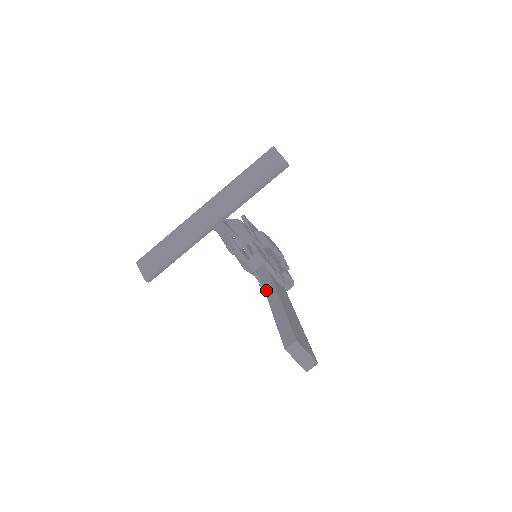
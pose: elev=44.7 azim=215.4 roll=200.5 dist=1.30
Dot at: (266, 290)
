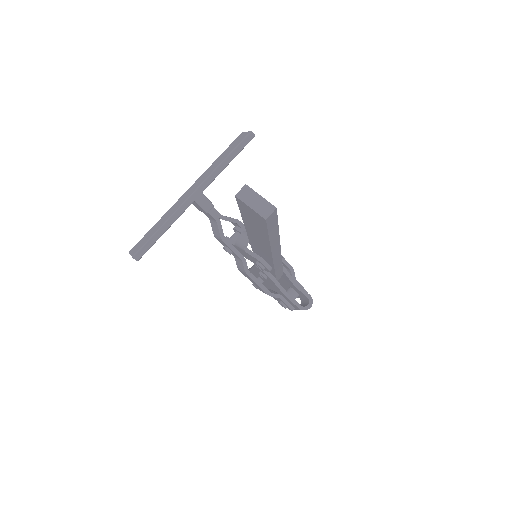
Dot at: occluded
